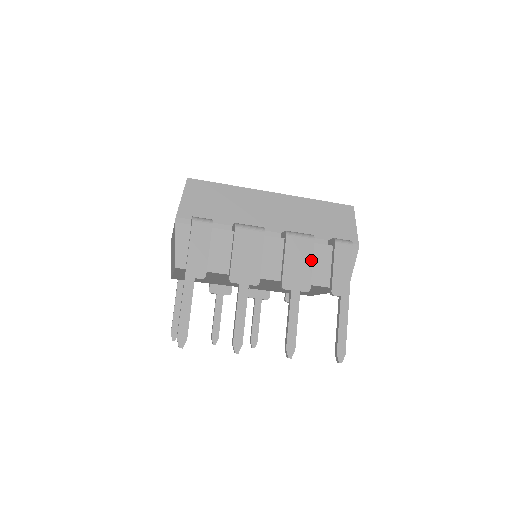
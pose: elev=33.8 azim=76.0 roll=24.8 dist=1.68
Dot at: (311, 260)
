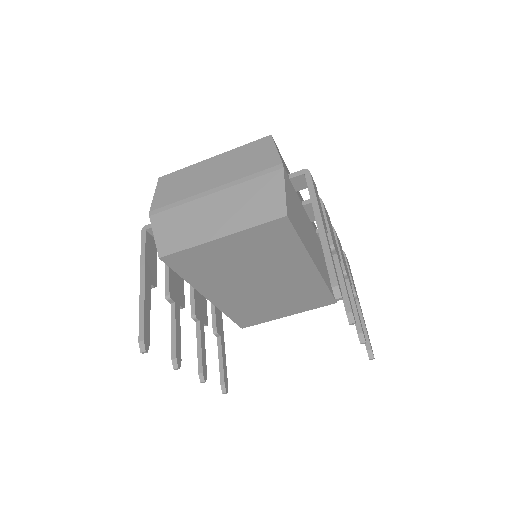
Dot at: occluded
